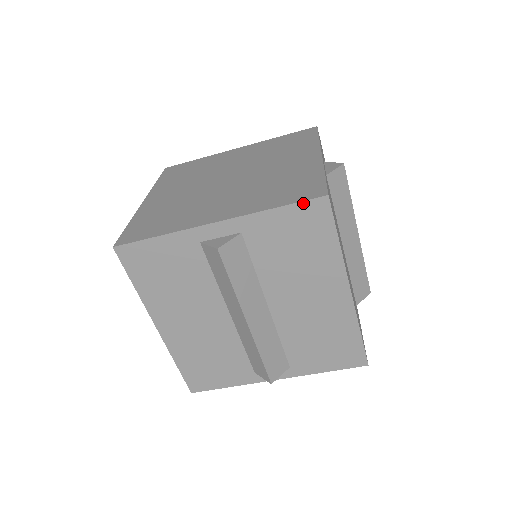
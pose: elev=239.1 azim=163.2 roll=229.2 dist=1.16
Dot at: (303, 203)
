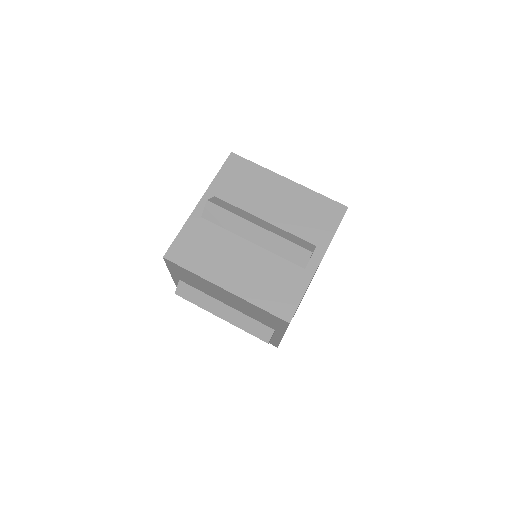
Dot at: (225, 163)
